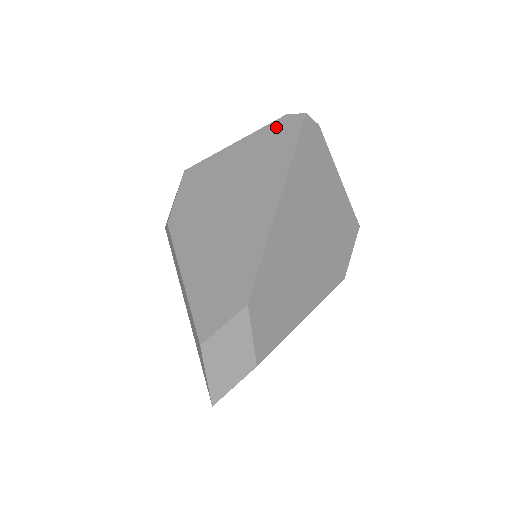
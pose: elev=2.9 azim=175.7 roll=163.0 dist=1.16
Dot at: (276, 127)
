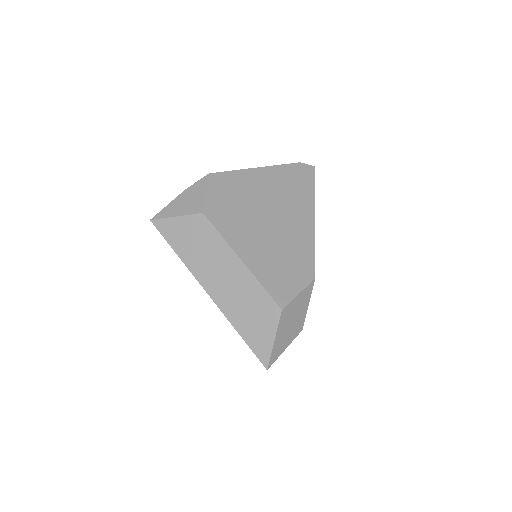
Dot at: (295, 168)
